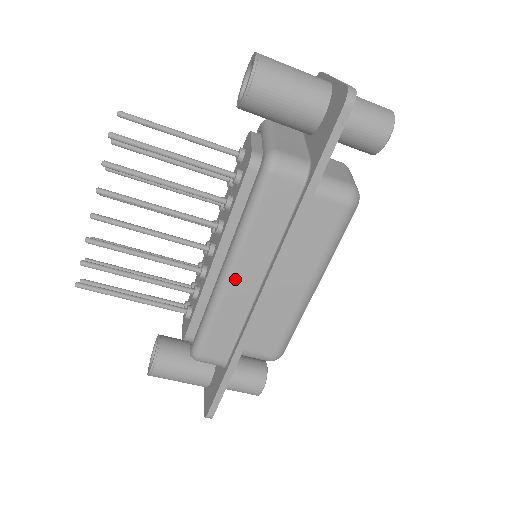
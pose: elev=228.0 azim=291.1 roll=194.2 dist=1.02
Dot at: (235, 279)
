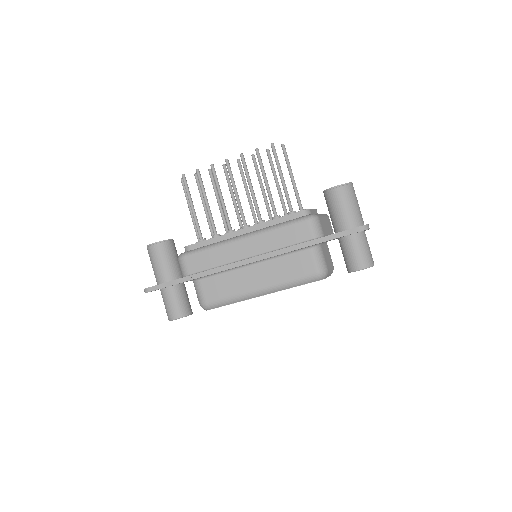
Dot at: (242, 243)
